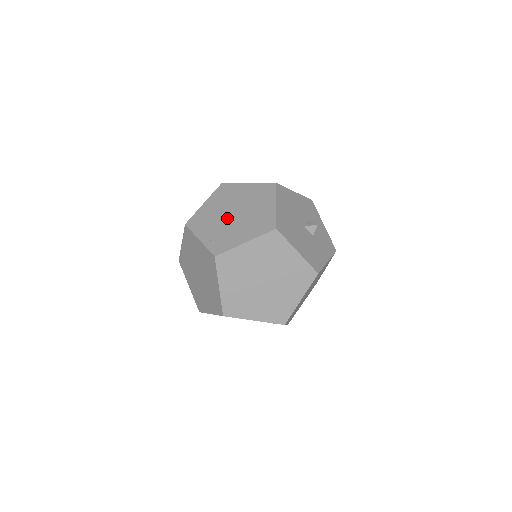
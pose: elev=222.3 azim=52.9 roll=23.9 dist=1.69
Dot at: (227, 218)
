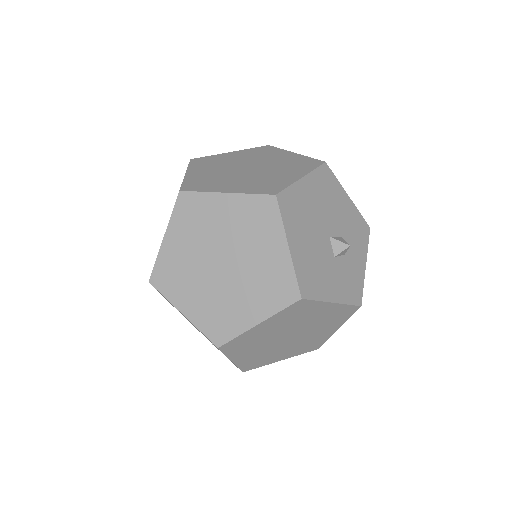
Dot at: (236, 168)
